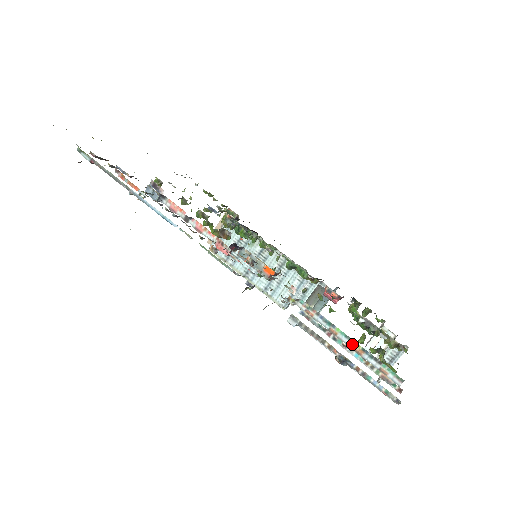
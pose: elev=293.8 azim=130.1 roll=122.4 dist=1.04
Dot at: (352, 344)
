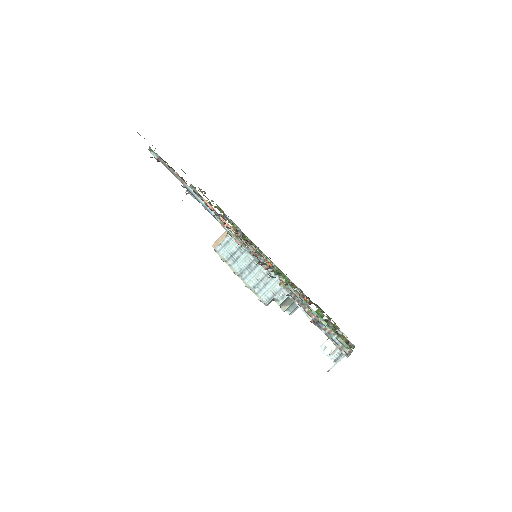
Dot at: occluded
